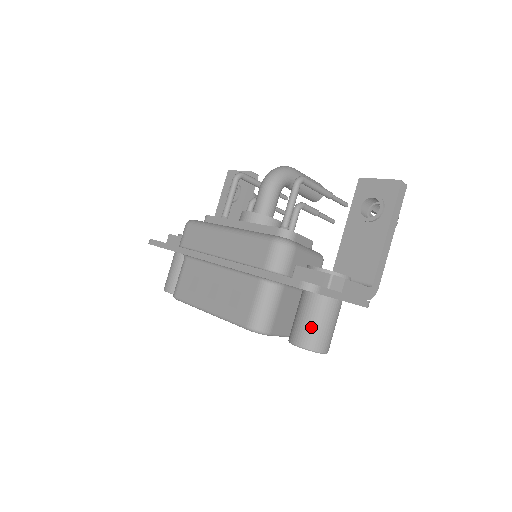
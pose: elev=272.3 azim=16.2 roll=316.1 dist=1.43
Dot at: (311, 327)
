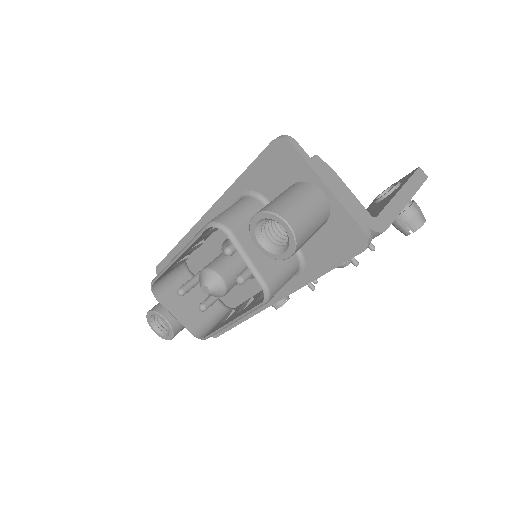
Dot at: (279, 198)
